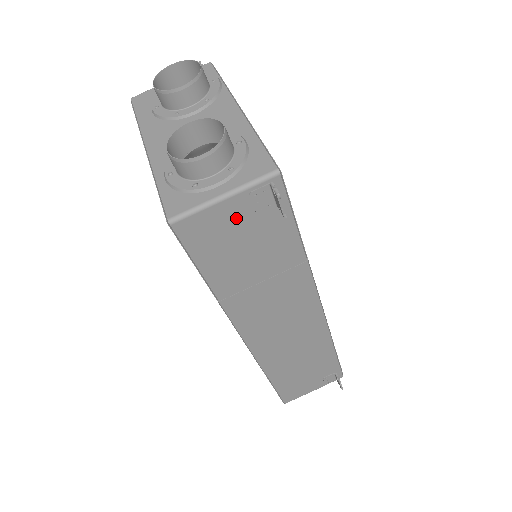
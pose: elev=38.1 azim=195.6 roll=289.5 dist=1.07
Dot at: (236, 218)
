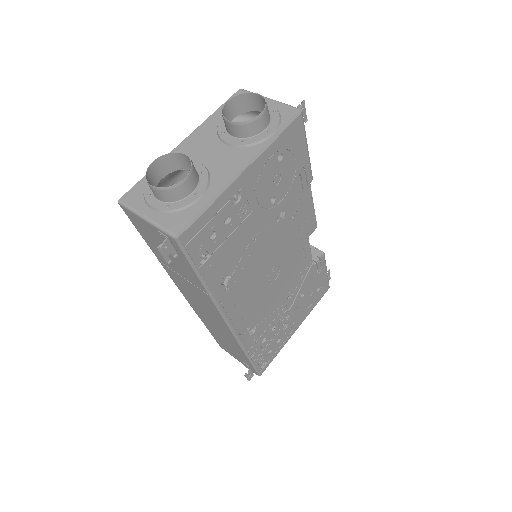
Dot at: (155, 234)
